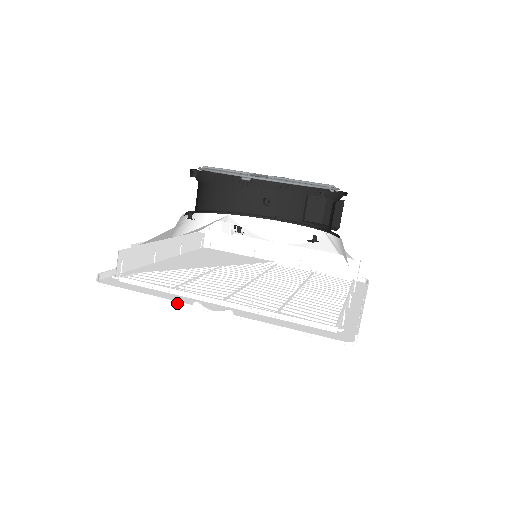
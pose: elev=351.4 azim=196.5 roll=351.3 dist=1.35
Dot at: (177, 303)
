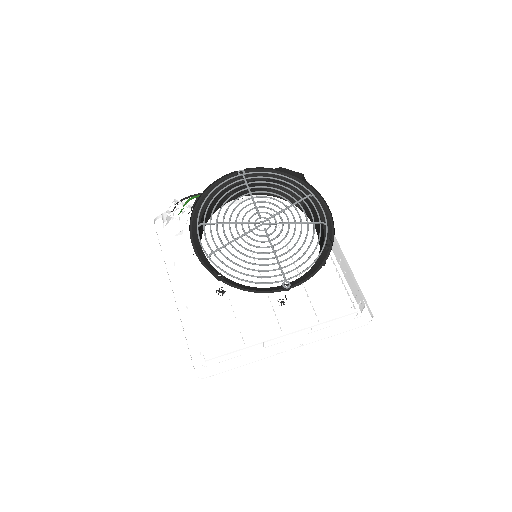
Dot at: occluded
